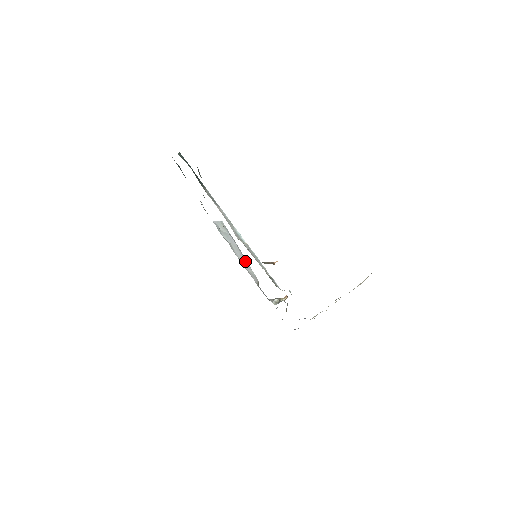
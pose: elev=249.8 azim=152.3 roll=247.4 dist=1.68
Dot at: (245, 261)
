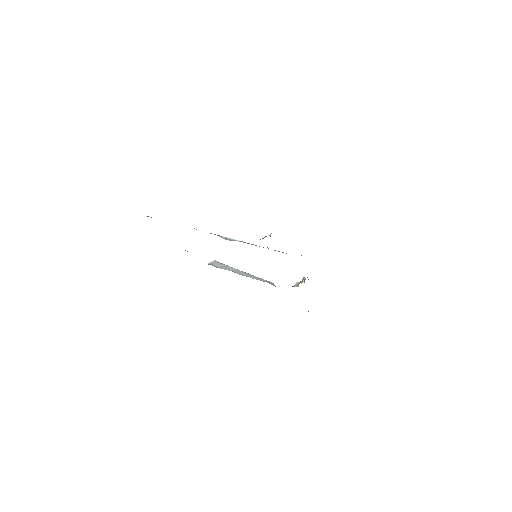
Dot at: (252, 276)
